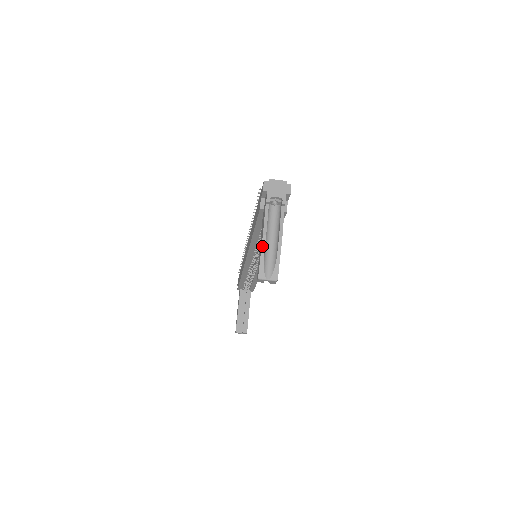
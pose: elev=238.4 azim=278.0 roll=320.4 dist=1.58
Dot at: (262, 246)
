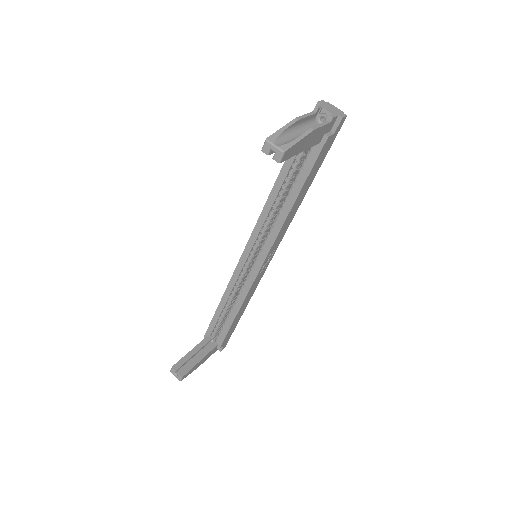
Dot at: (289, 123)
